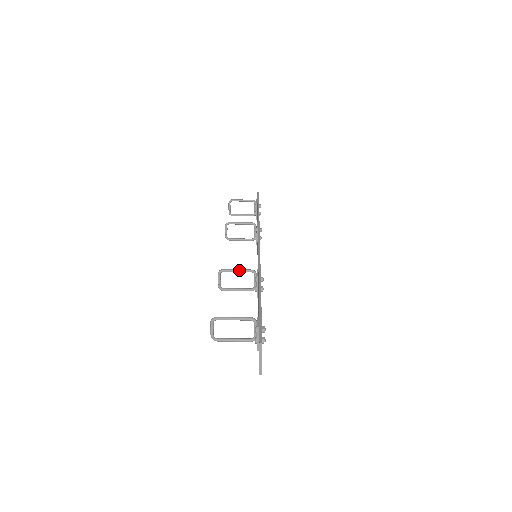
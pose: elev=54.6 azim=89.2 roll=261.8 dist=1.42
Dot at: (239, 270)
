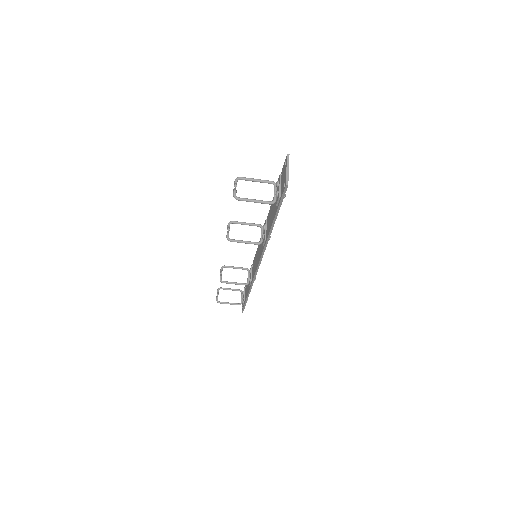
Dot at: (248, 223)
